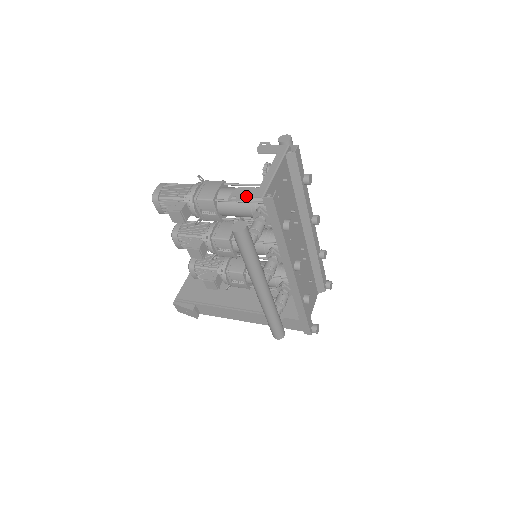
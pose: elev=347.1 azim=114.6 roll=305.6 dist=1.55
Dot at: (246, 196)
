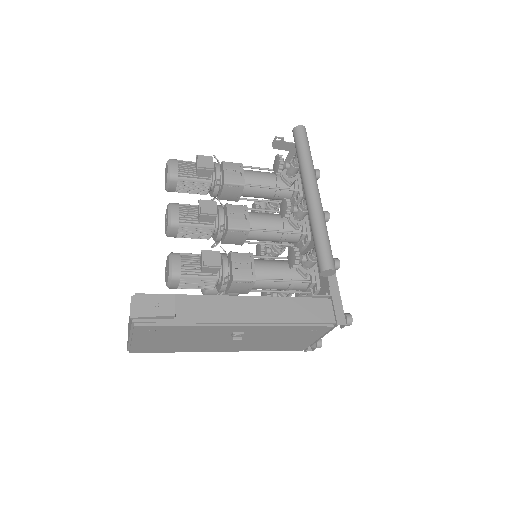
Dot at: (287, 142)
